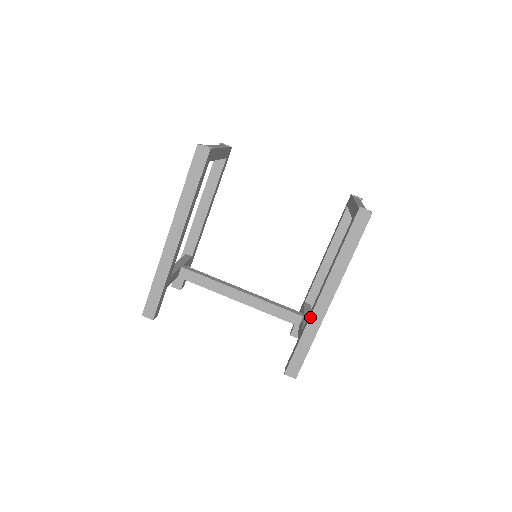
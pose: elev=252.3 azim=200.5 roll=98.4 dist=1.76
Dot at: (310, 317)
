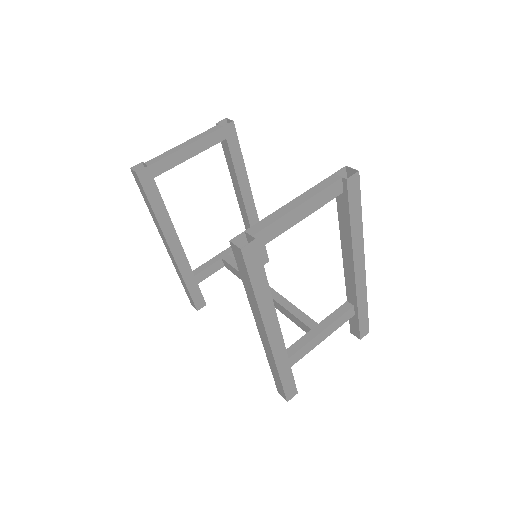
Dot at: (264, 348)
